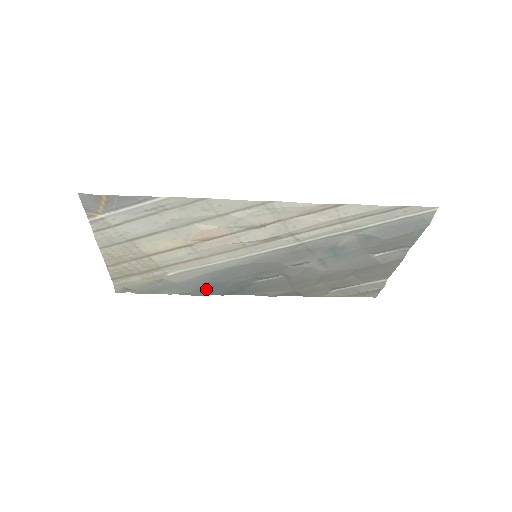
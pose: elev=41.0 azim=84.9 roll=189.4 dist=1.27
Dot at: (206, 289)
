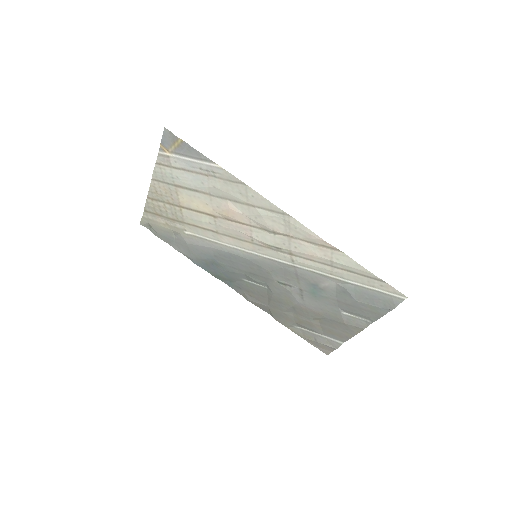
Dot at: (205, 262)
